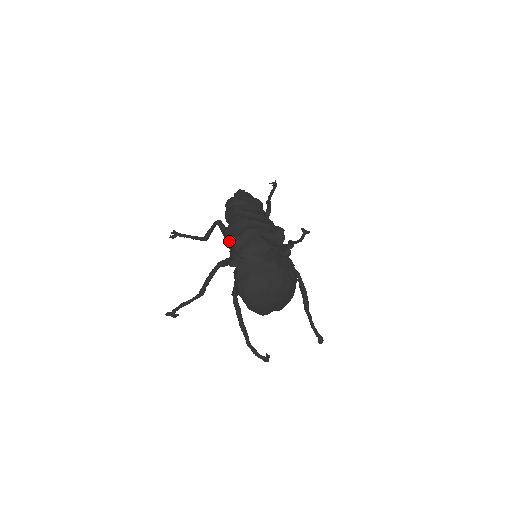
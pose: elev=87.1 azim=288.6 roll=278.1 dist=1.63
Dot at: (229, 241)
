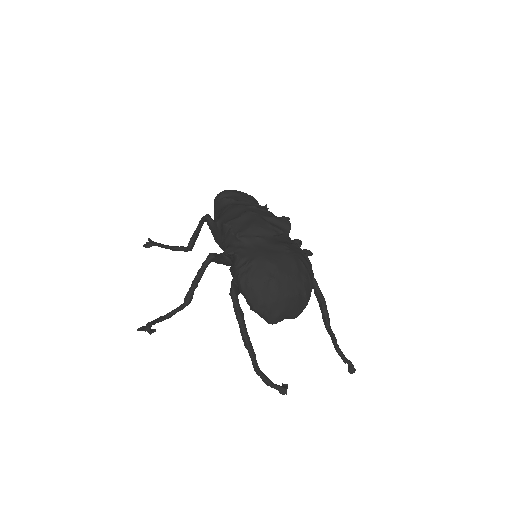
Dot at: (223, 226)
